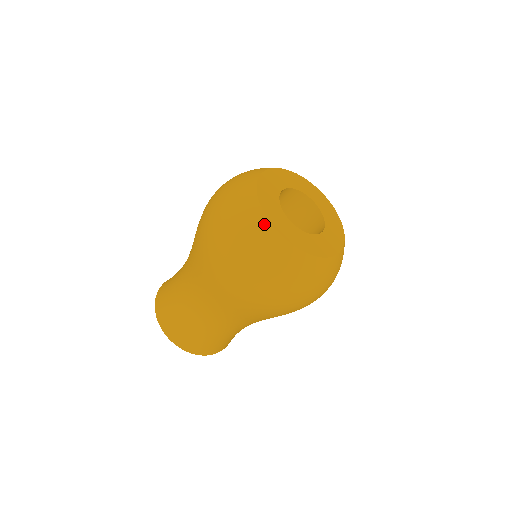
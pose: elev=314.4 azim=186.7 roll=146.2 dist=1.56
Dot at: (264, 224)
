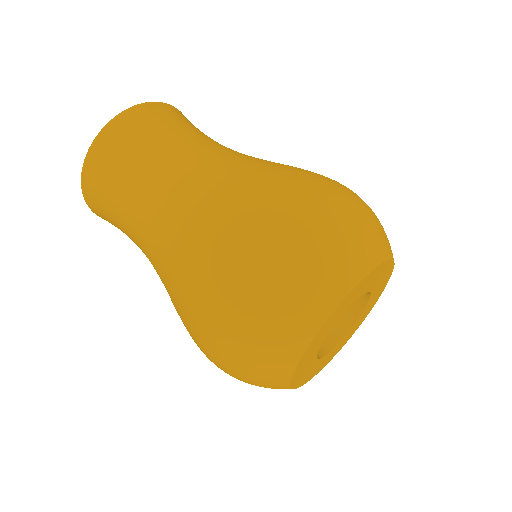
Dot at: (300, 344)
